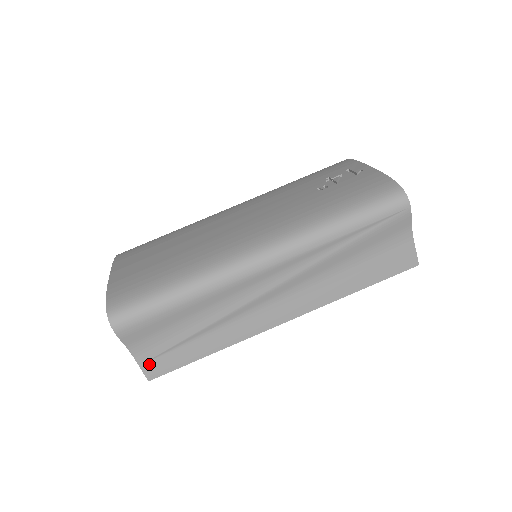
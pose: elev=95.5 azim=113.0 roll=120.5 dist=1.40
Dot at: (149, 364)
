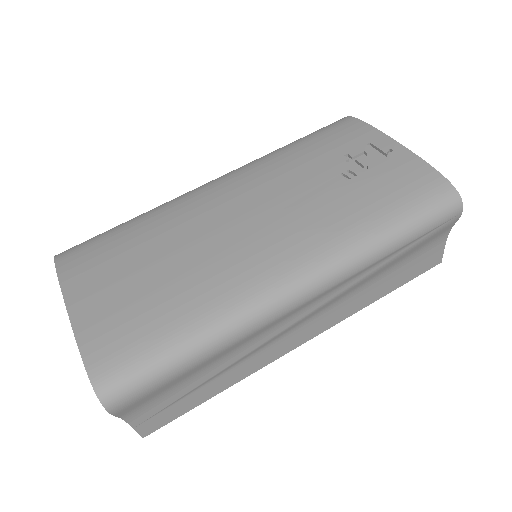
Dot at: (146, 423)
